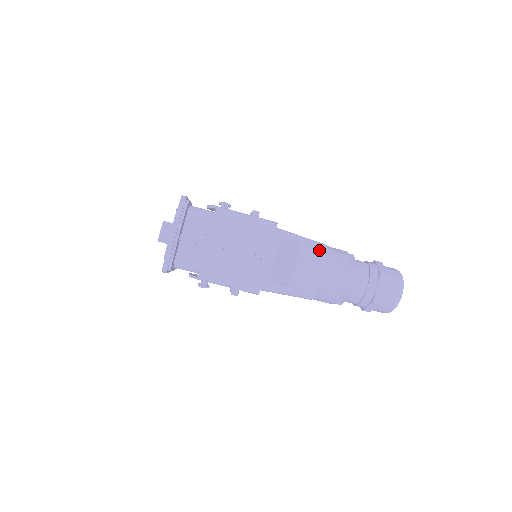
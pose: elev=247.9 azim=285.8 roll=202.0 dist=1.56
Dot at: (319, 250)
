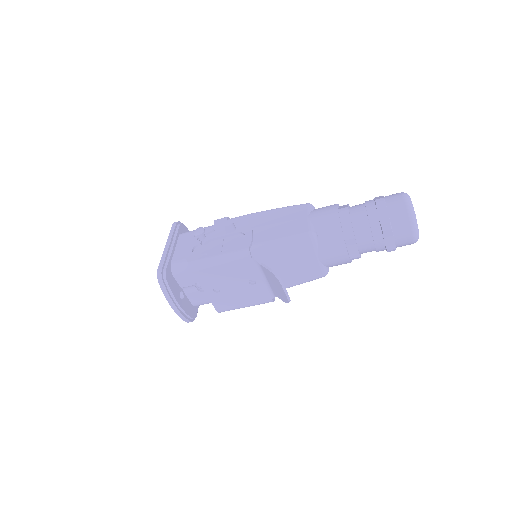
Dot at: (305, 244)
